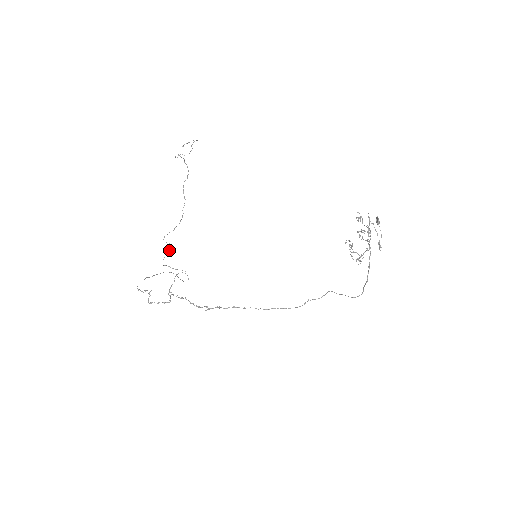
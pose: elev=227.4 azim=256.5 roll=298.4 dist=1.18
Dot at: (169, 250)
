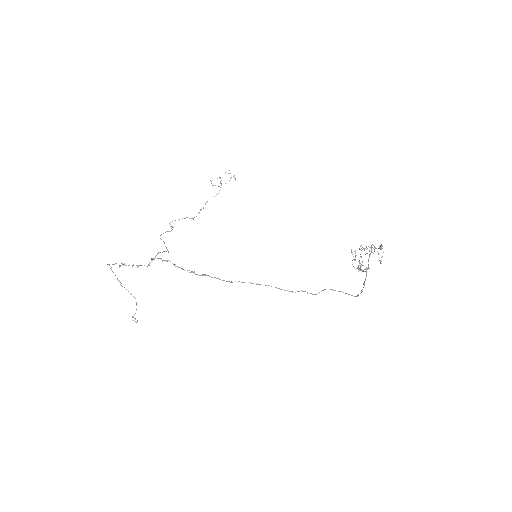
Dot at: occluded
